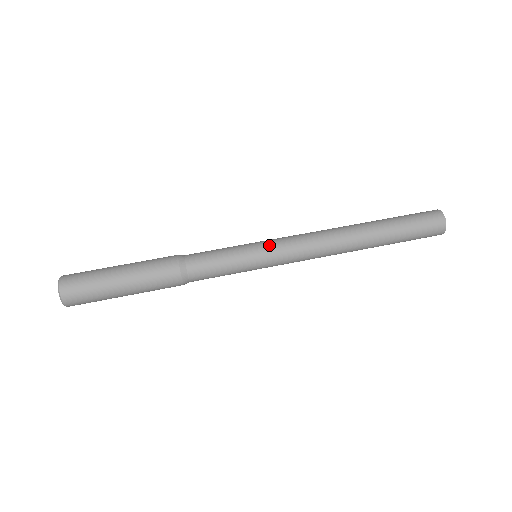
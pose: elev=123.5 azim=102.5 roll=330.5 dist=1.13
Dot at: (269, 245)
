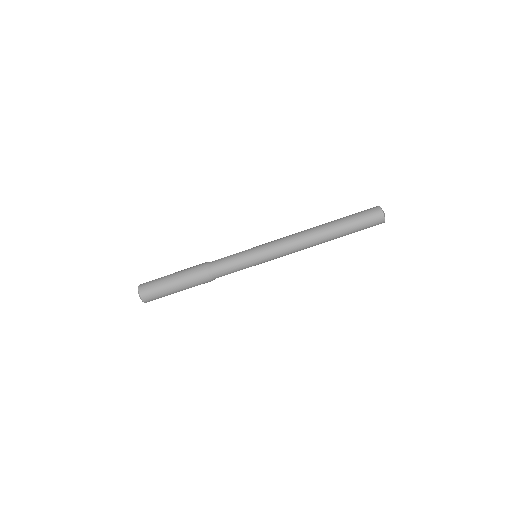
Dot at: (266, 260)
